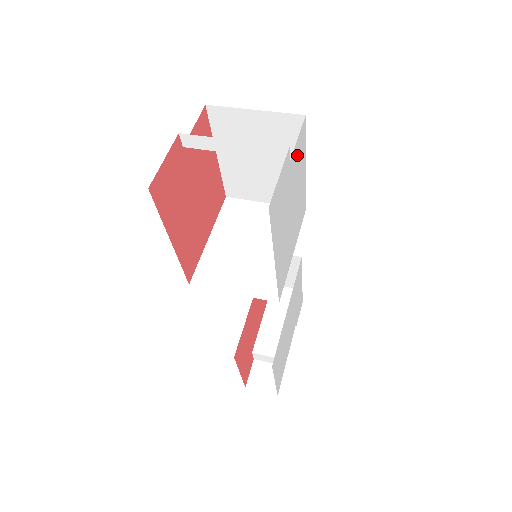
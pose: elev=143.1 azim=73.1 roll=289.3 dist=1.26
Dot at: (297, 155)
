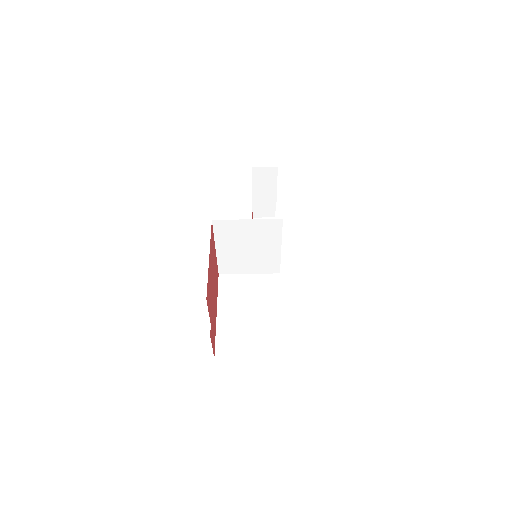
Dot at: occluded
